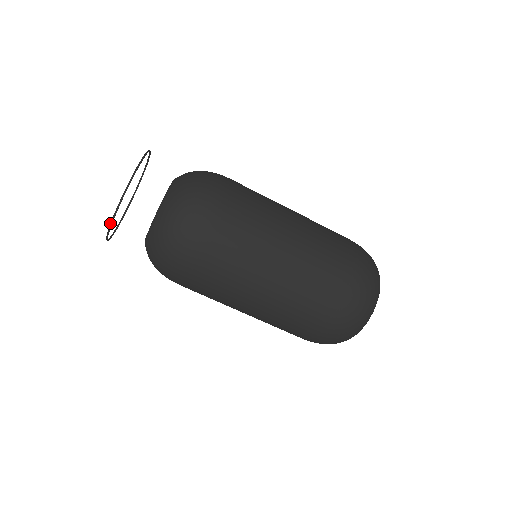
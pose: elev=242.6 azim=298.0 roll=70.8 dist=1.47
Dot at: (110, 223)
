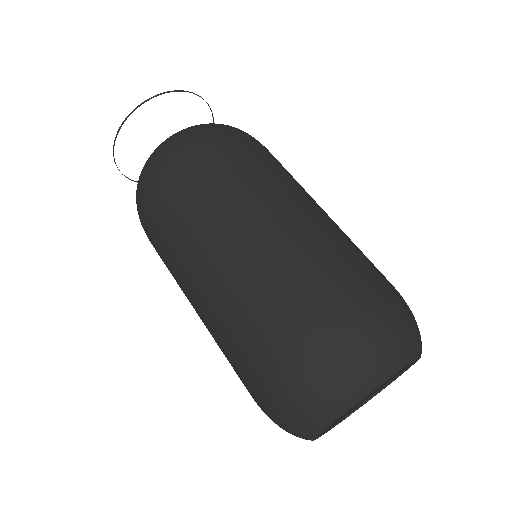
Dot at: (181, 90)
